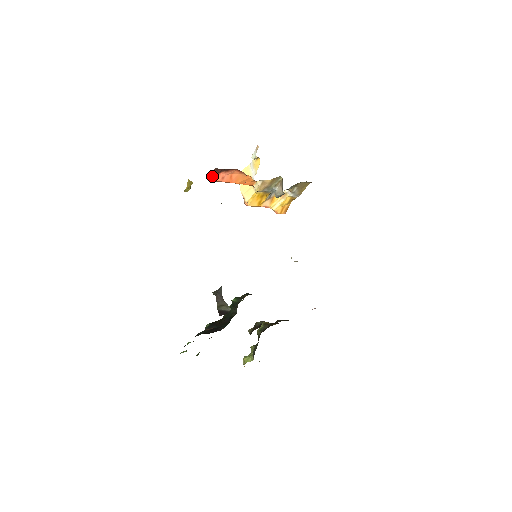
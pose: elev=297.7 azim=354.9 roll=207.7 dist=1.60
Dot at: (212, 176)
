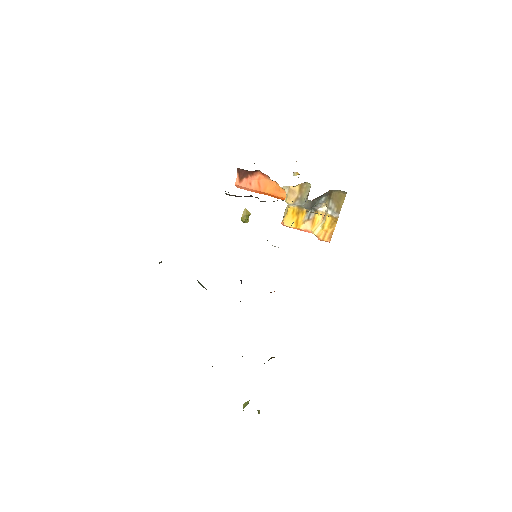
Dot at: (239, 180)
